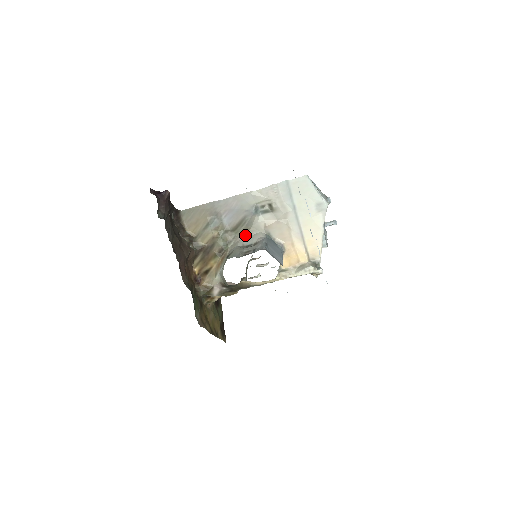
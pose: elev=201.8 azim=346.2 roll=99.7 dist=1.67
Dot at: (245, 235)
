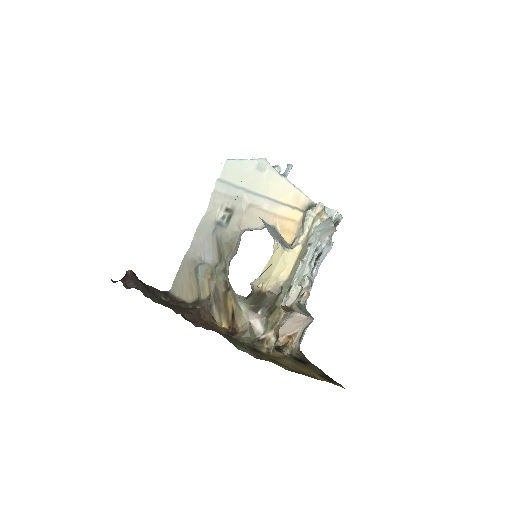
Dot at: (231, 251)
